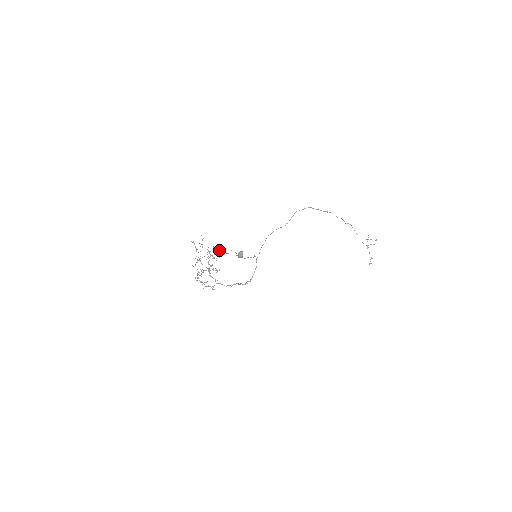
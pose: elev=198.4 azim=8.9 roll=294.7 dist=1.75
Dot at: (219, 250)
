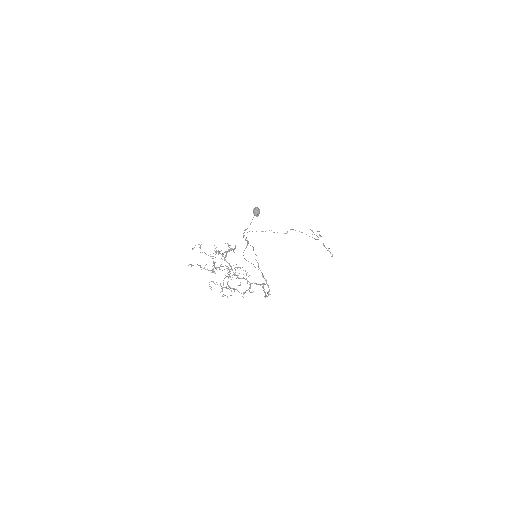
Dot at: occluded
